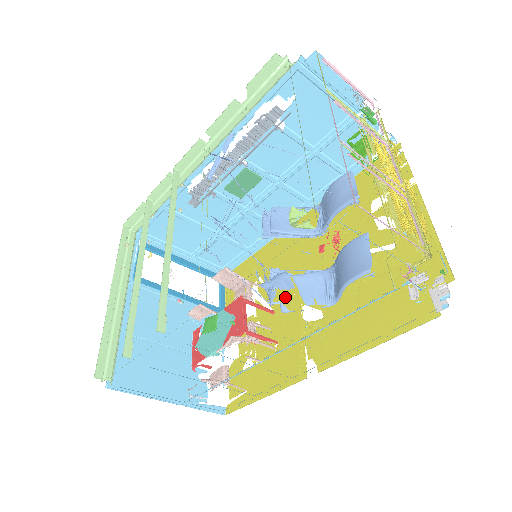
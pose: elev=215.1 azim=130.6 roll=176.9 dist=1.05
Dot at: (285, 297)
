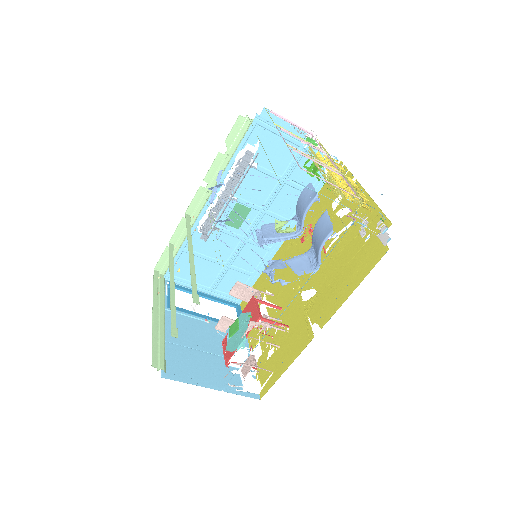
Dot at: (287, 294)
